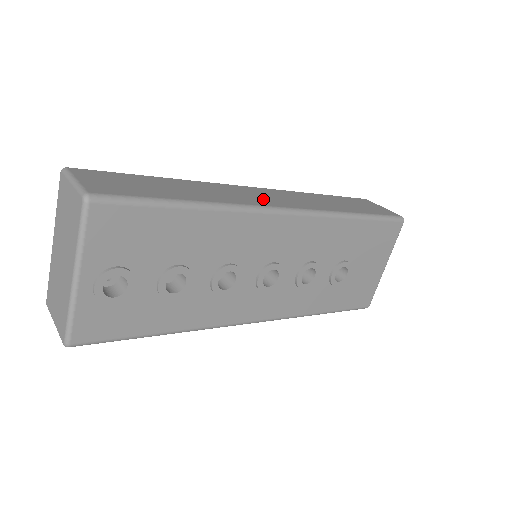
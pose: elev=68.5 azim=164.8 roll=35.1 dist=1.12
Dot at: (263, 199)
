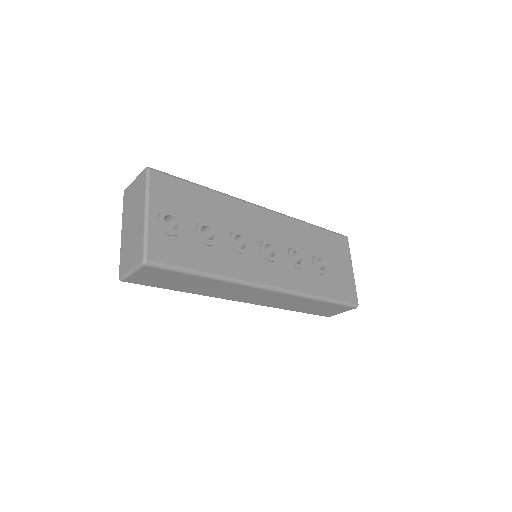
Dot at: occluded
